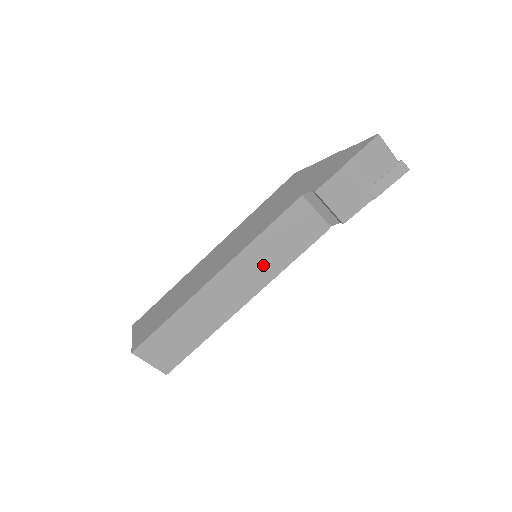
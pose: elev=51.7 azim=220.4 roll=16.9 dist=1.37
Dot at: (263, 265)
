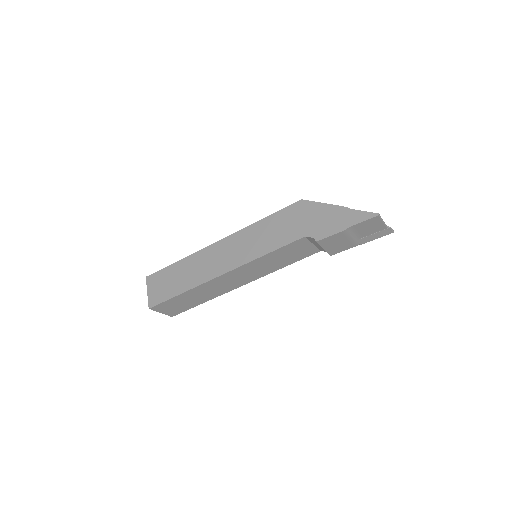
Dot at: (261, 269)
